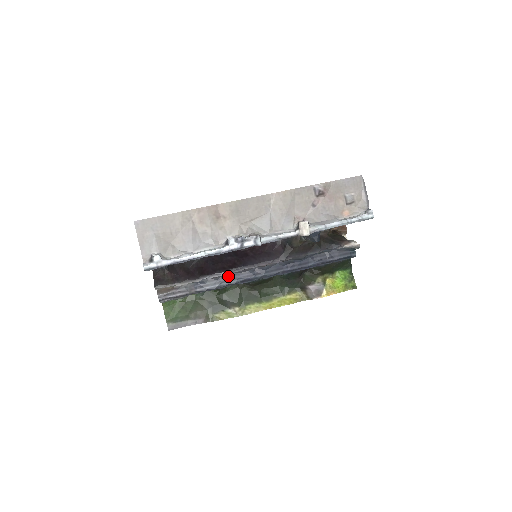
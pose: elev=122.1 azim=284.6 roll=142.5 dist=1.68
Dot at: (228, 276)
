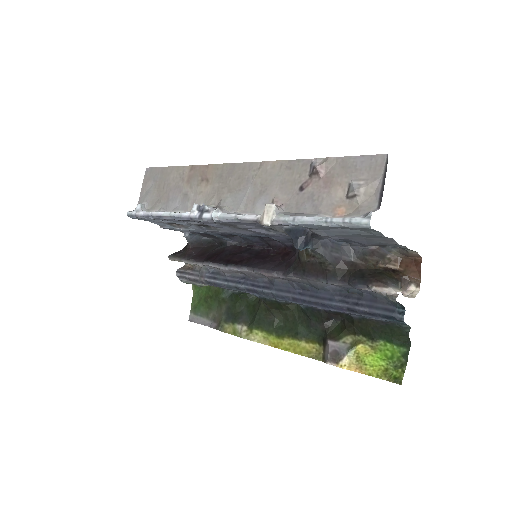
Dot at: (238, 277)
